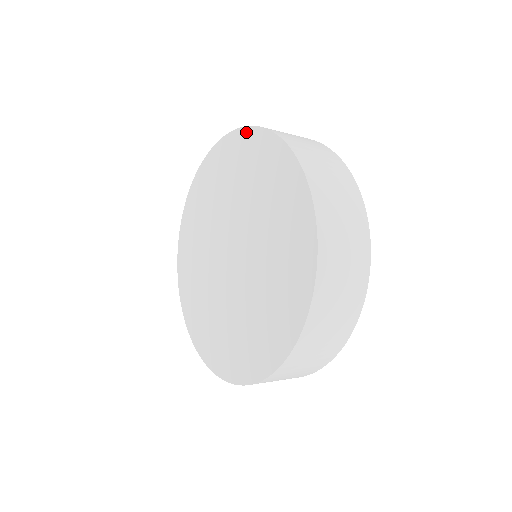
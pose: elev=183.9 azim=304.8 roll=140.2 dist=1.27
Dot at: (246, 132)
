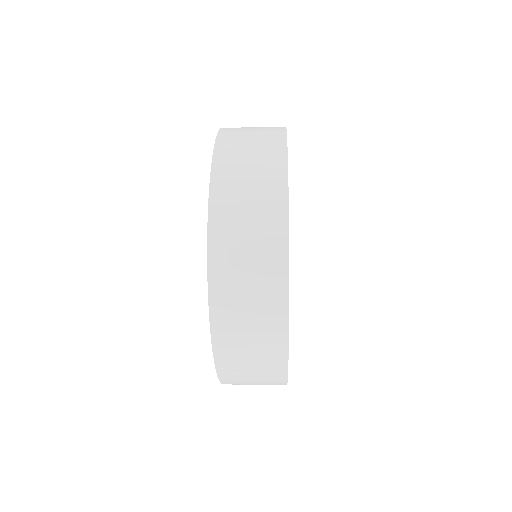
Dot at: occluded
